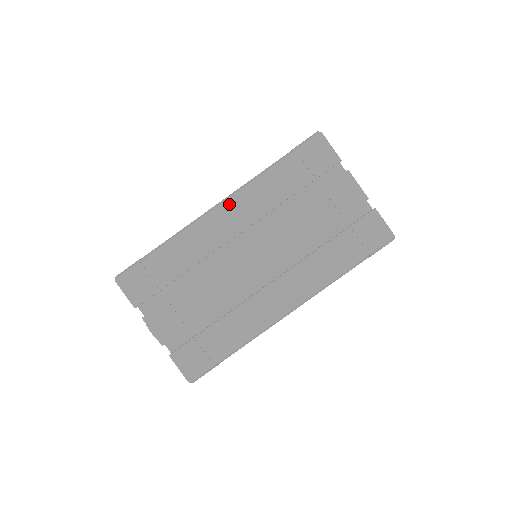
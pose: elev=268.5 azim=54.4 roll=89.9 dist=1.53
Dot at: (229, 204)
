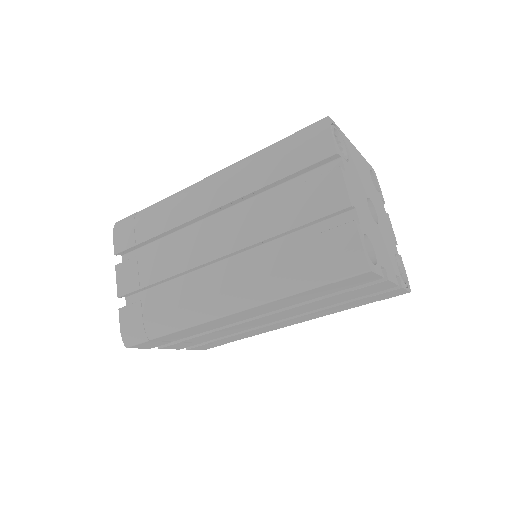
Dot at: (243, 312)
